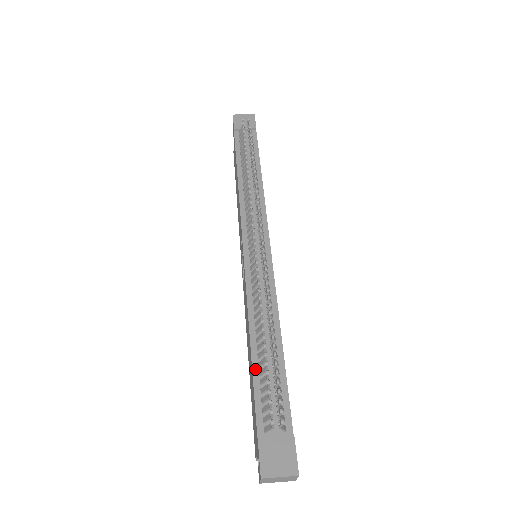
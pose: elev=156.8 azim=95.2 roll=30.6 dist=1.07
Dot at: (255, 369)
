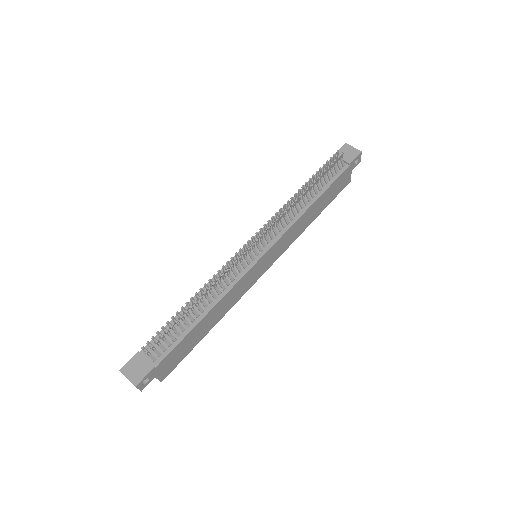
Dot at: occluded
